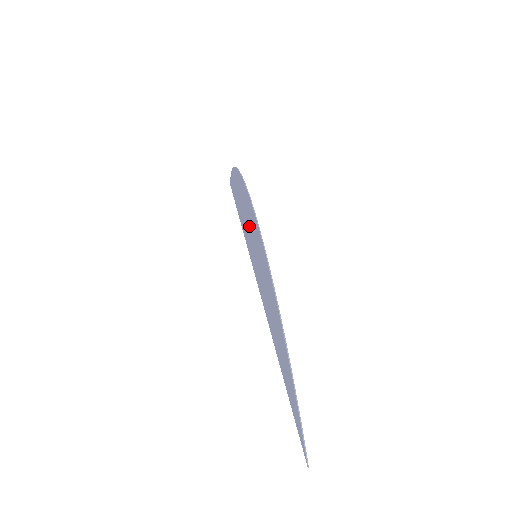
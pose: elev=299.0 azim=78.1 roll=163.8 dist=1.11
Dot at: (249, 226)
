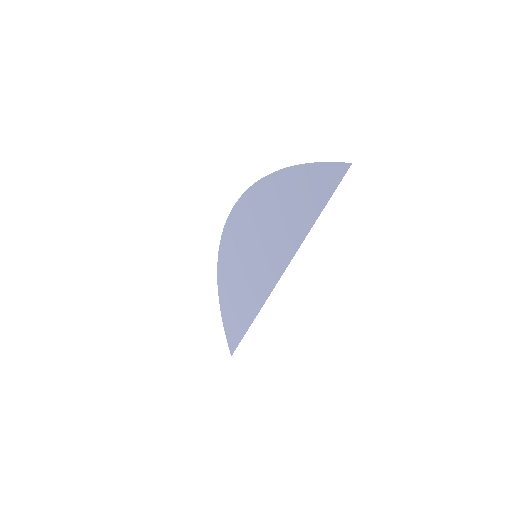
Dot at: (241, 259)
